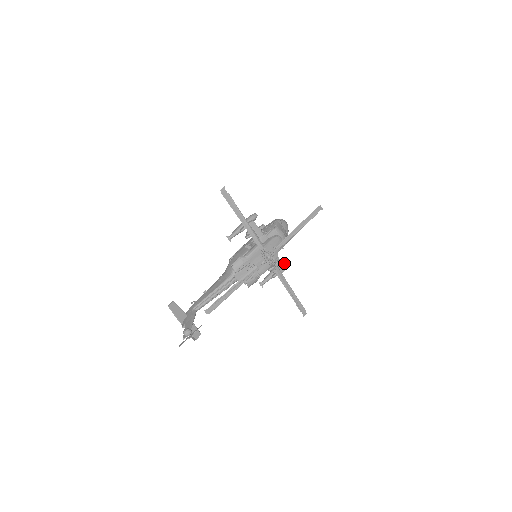
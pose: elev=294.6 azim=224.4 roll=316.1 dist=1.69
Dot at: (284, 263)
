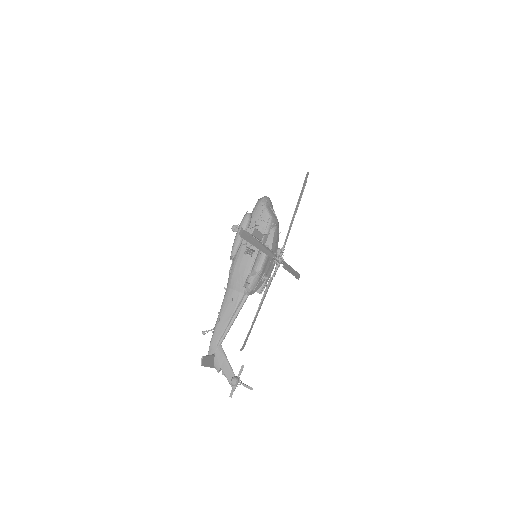
Dot at: occluded
